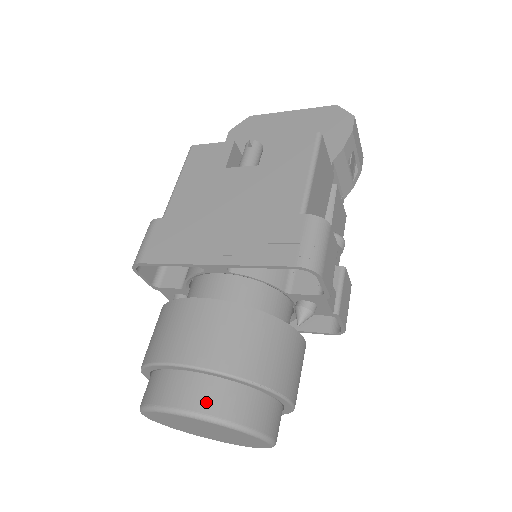
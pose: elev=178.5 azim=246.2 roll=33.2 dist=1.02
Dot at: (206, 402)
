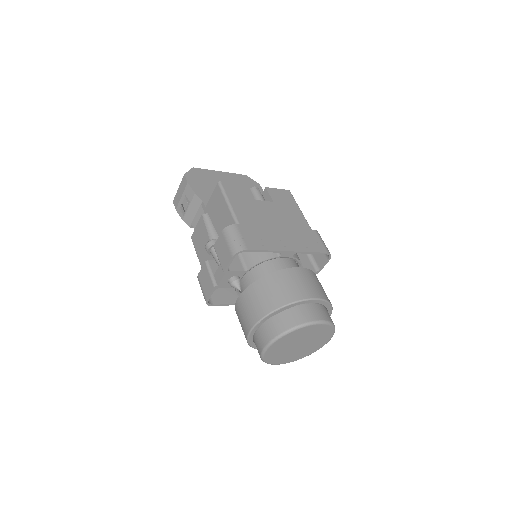
Dot at: (327, 316)
